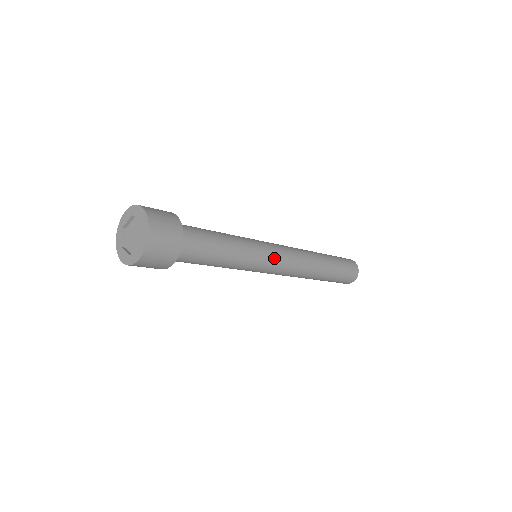
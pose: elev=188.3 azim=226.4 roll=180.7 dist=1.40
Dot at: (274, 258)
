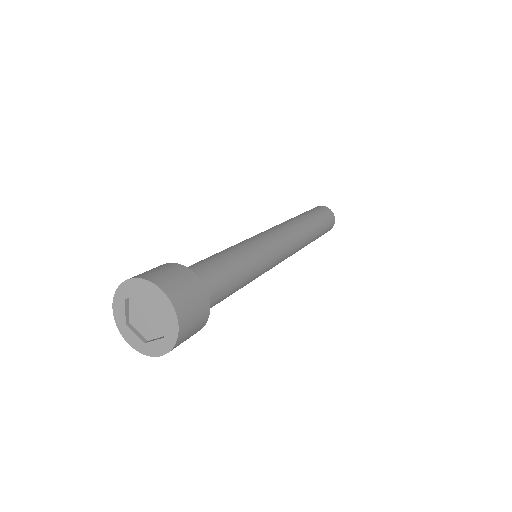
Dot at: (277, 259)
